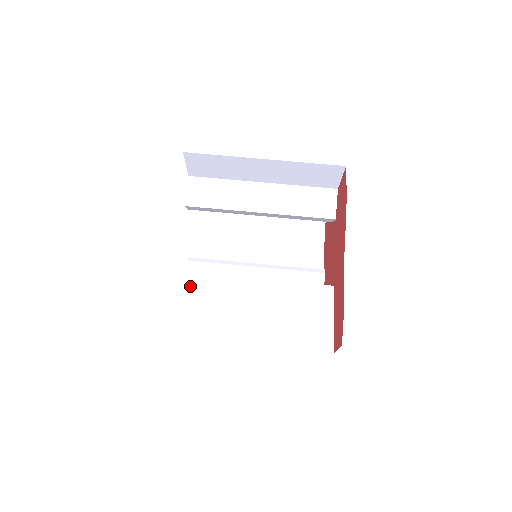
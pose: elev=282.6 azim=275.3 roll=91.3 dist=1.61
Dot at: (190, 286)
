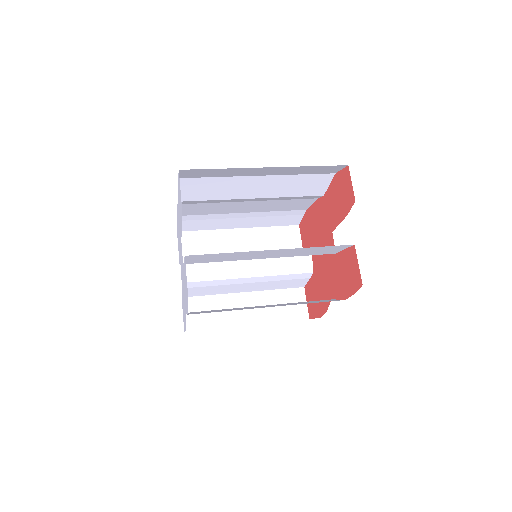
Dot at: occluded
